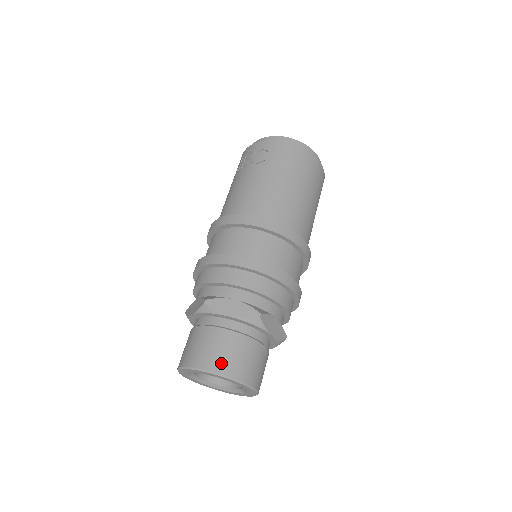
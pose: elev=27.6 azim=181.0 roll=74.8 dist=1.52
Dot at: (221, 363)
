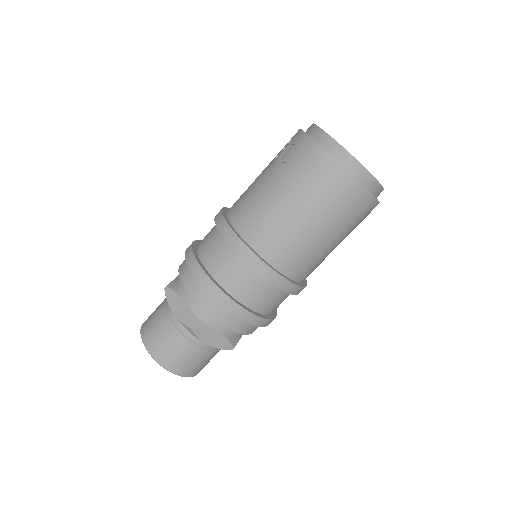
Dot at: (153, 344)
